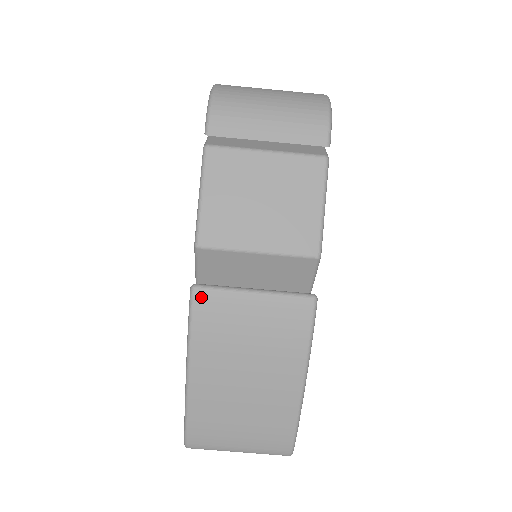
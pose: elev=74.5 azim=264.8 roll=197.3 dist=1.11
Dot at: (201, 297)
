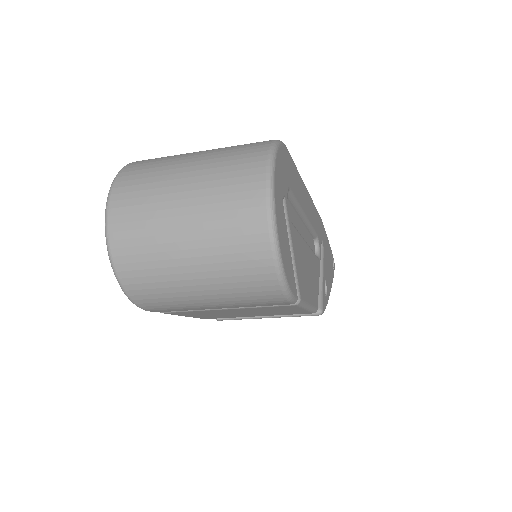
Dot at: occluded
